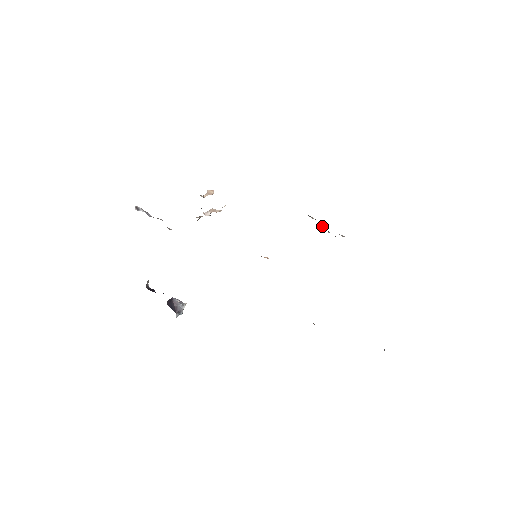
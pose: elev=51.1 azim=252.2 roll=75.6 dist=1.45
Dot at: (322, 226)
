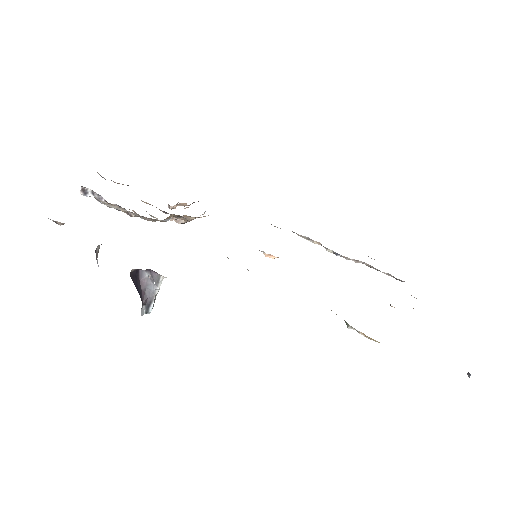
Dot at: (328, 250)
